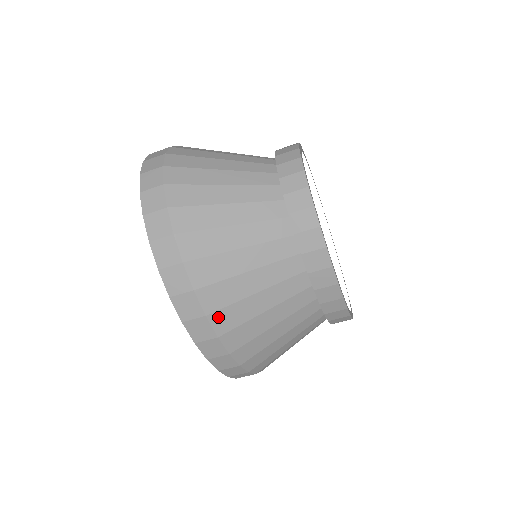
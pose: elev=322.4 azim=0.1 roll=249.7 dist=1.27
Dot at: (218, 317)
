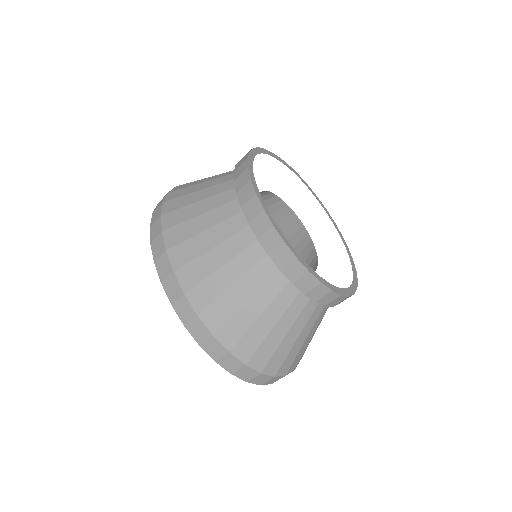
Dot at: (175, 252)
